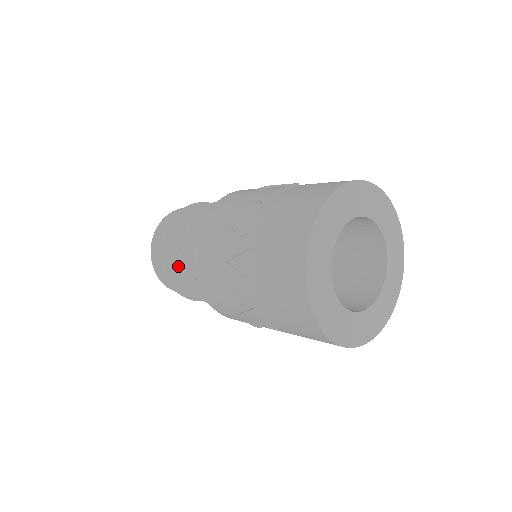
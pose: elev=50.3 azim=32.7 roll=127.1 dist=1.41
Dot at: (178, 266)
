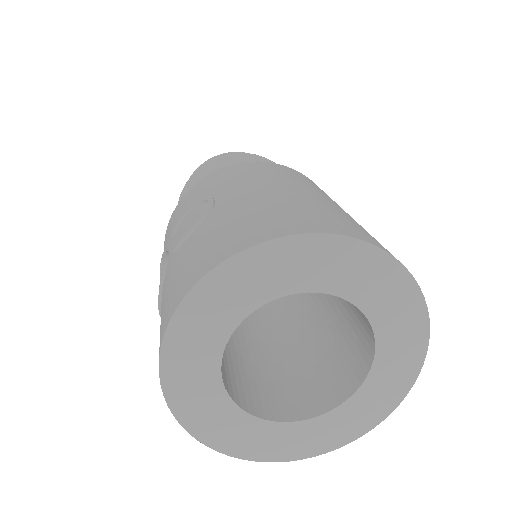
Dot at: occluded
